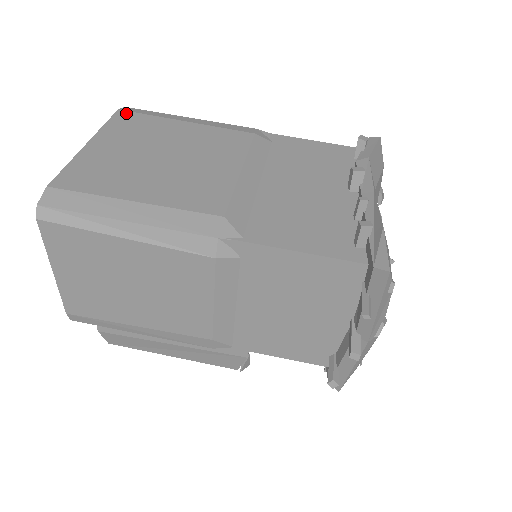
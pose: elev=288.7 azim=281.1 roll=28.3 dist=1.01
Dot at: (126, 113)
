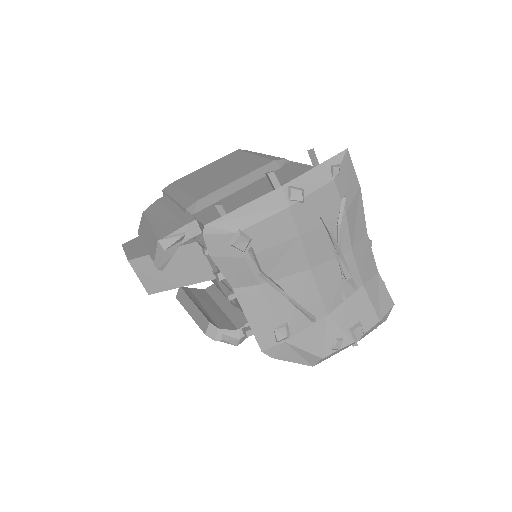
Dot at: occluded
